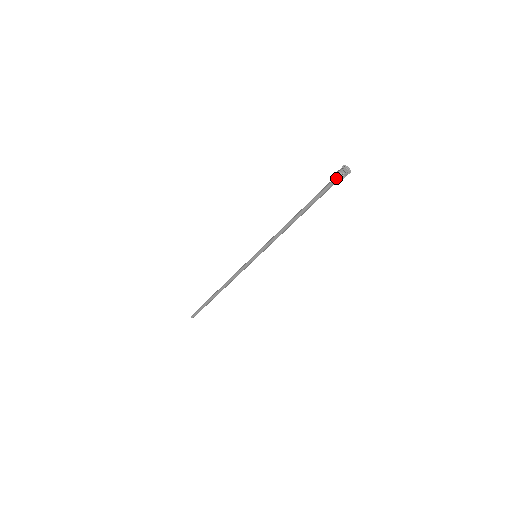
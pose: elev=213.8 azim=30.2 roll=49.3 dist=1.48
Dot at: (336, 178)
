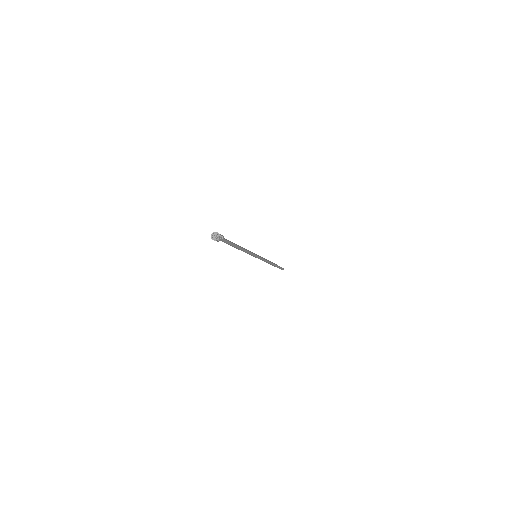
Dot at: occluded
